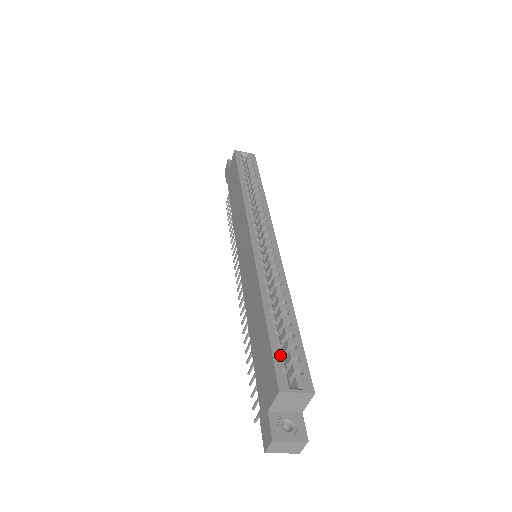
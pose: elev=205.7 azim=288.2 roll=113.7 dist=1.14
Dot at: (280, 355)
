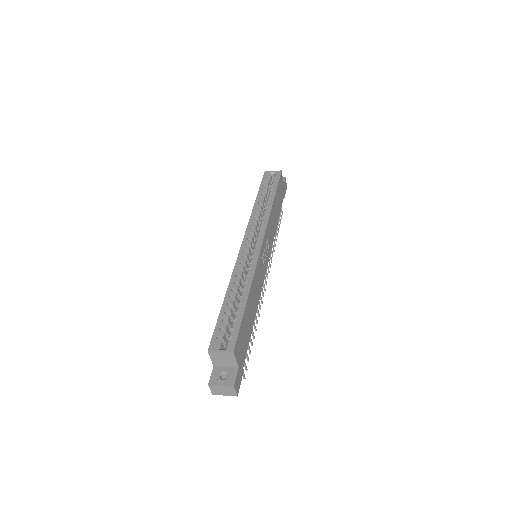
Dot at: (221, 327)
